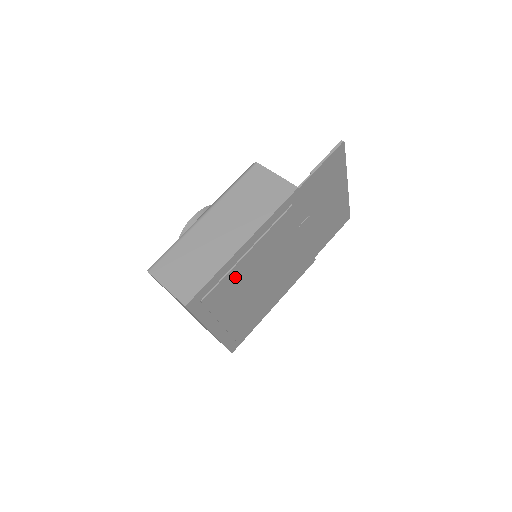
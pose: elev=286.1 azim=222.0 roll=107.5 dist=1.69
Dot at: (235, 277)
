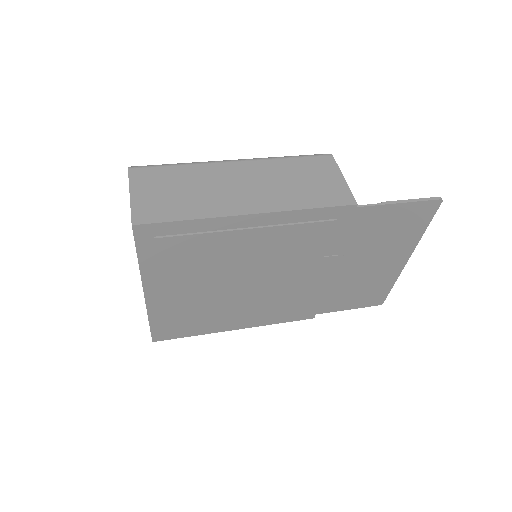
Dot at: (214, 247)
